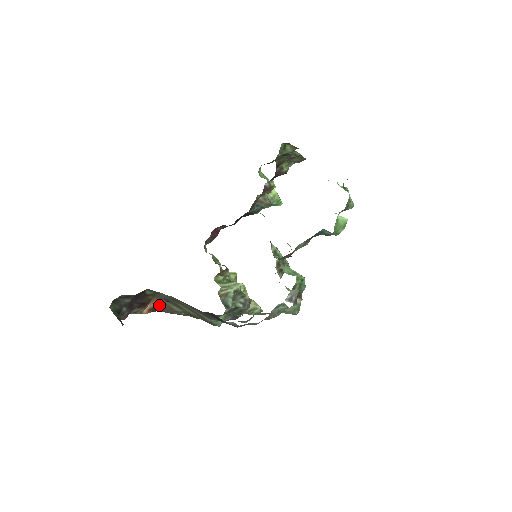
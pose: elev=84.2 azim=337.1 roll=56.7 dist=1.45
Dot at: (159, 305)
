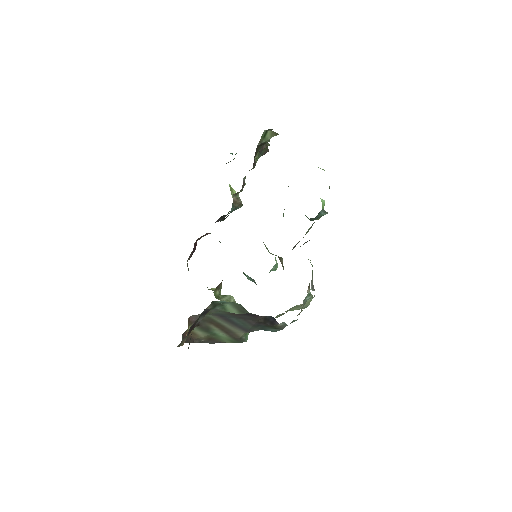
Dot at: (184, 335)
